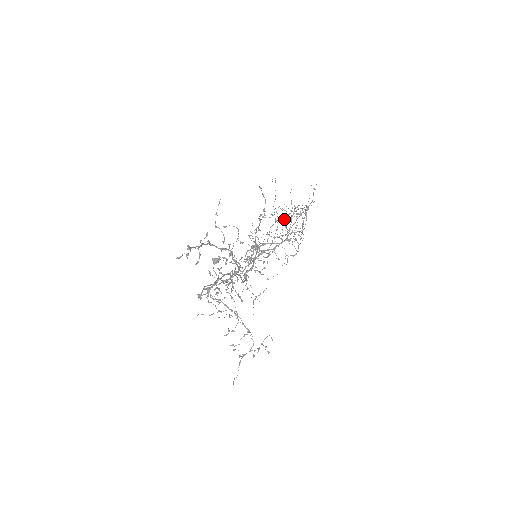
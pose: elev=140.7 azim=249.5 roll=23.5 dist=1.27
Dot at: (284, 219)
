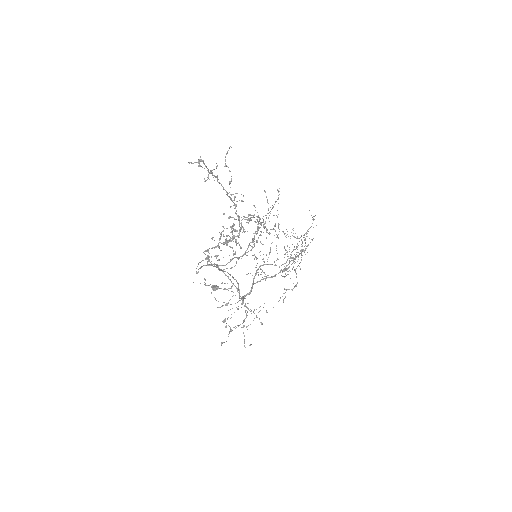
Dot at: occluded
